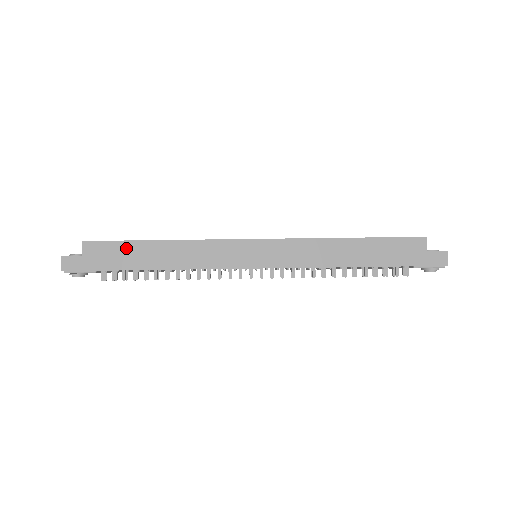
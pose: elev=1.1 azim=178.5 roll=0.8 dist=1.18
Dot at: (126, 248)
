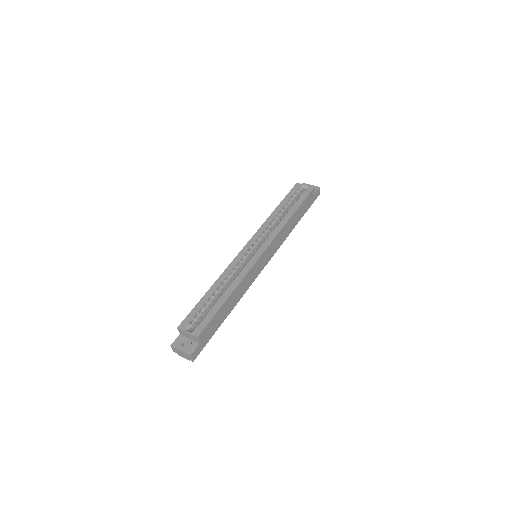
Dot at: (217, 317)
